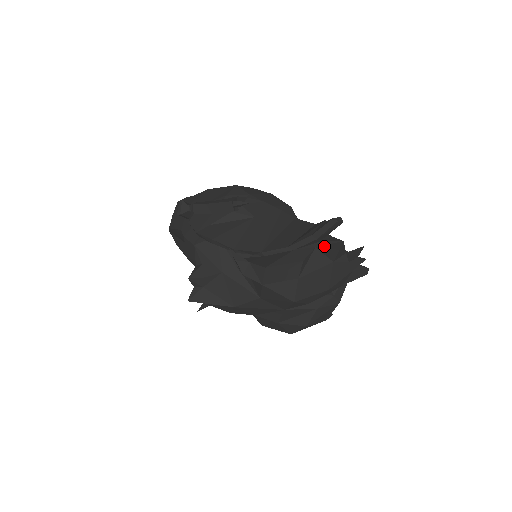
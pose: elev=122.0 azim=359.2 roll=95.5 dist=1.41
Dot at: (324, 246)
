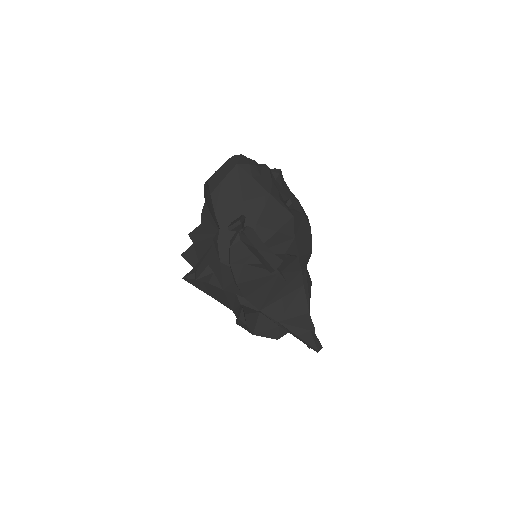
Dot at: occluded
